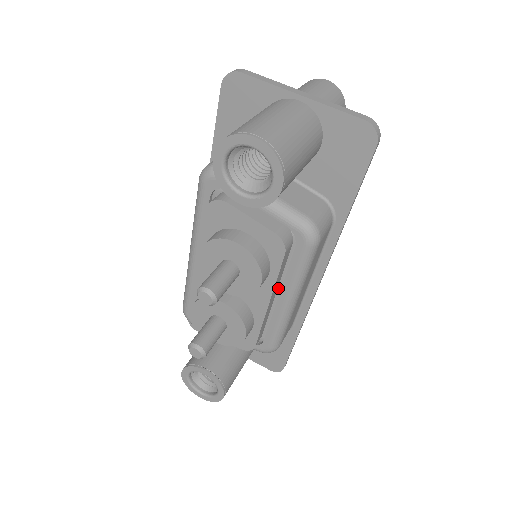
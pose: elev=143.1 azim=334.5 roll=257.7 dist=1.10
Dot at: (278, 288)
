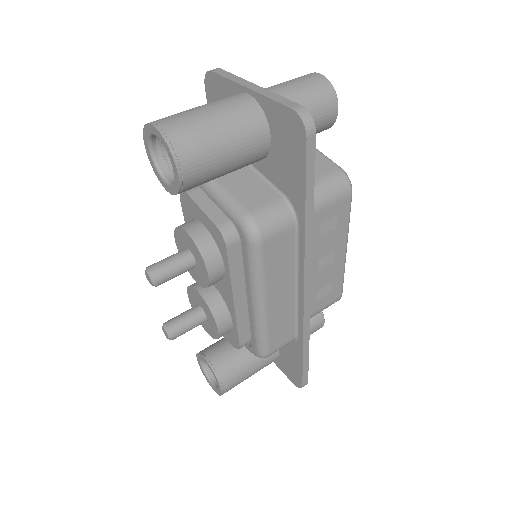
Dot at: occluded
